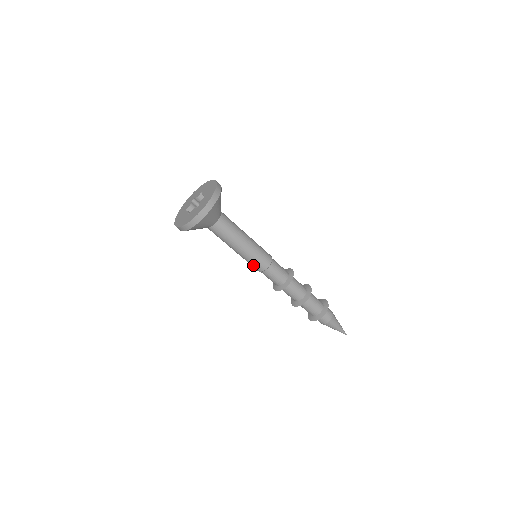
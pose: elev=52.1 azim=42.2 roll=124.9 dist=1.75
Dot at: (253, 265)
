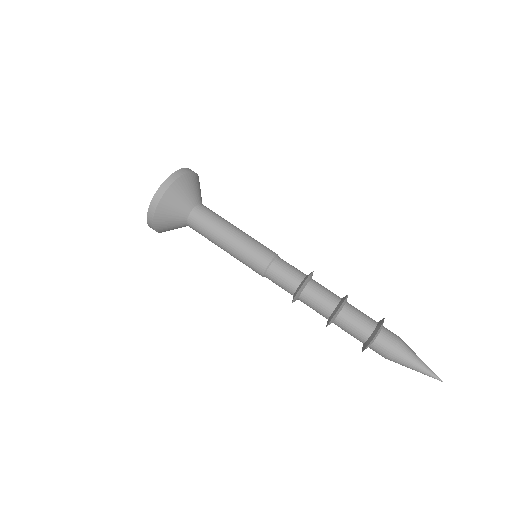
Dot at: (260, 250)
